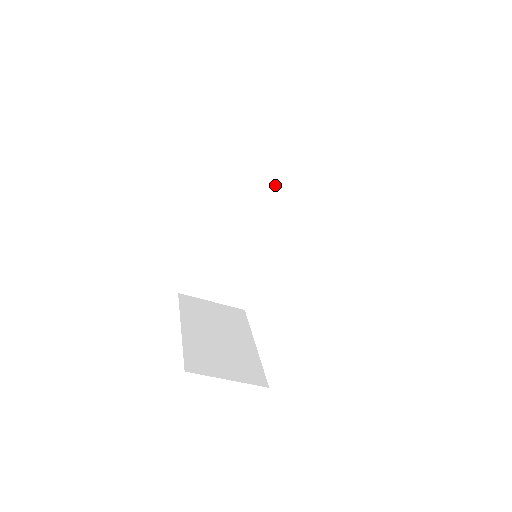
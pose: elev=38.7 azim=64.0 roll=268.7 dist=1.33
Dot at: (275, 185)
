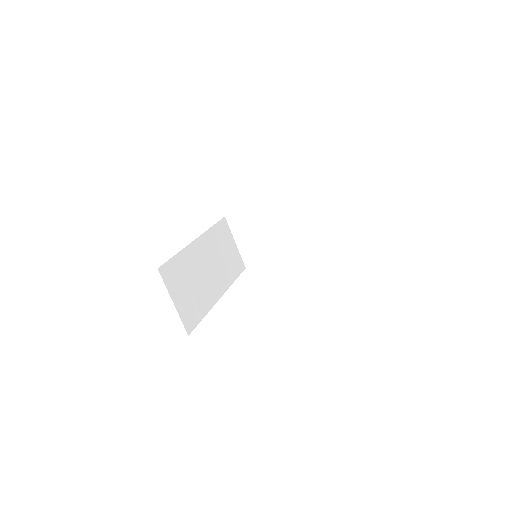
Dot at: (229, 261)
